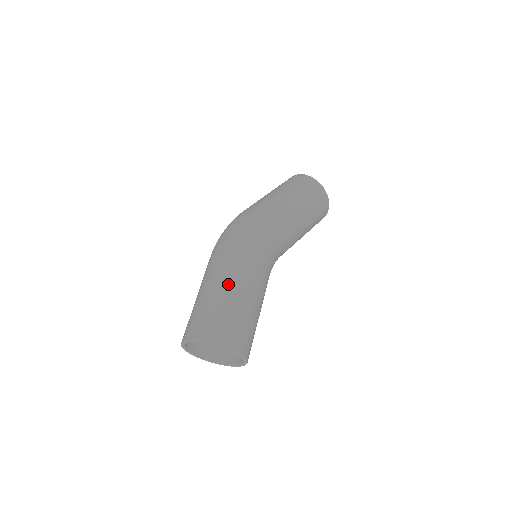
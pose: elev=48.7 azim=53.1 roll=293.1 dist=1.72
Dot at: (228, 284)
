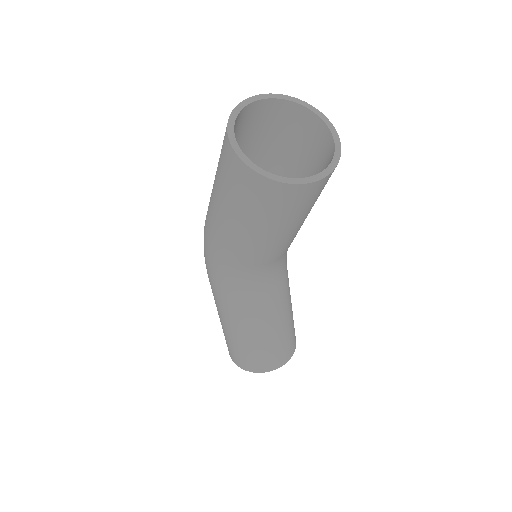
Dot at: occluded
